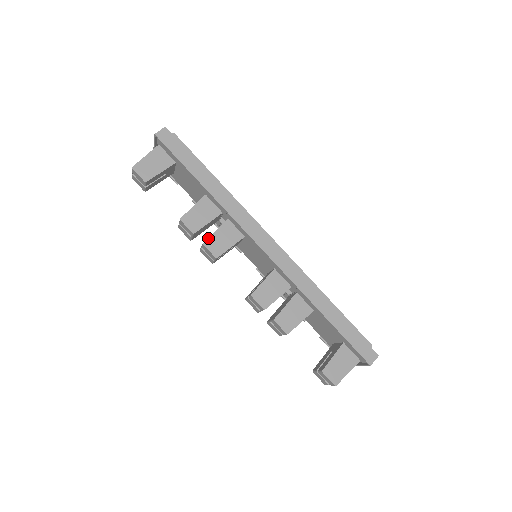
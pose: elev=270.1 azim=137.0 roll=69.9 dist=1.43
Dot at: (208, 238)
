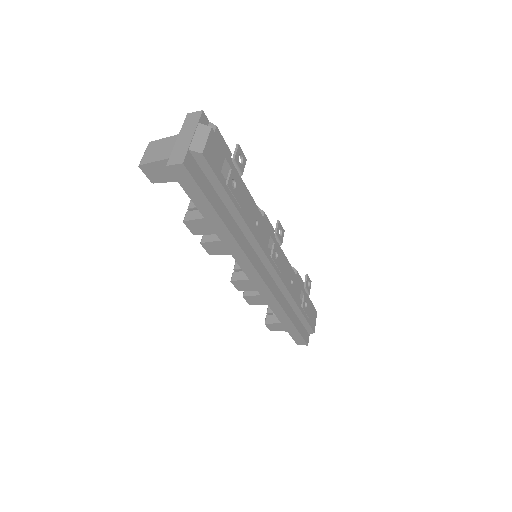
Dot at: (207, 242)
